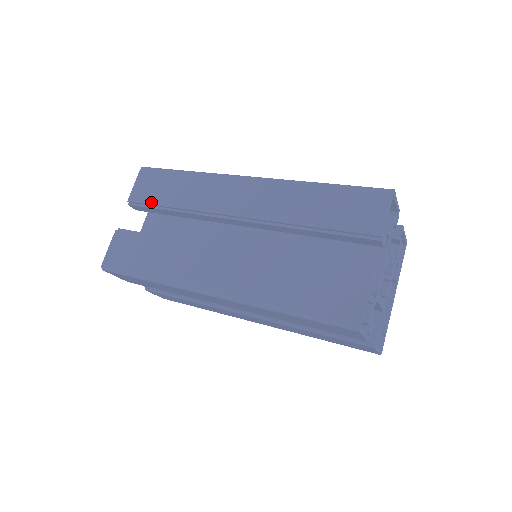
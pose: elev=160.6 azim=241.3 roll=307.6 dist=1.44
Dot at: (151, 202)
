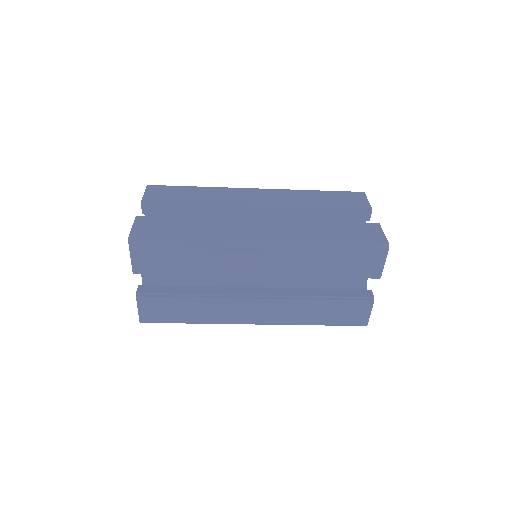
Dot at: (170, 200)
